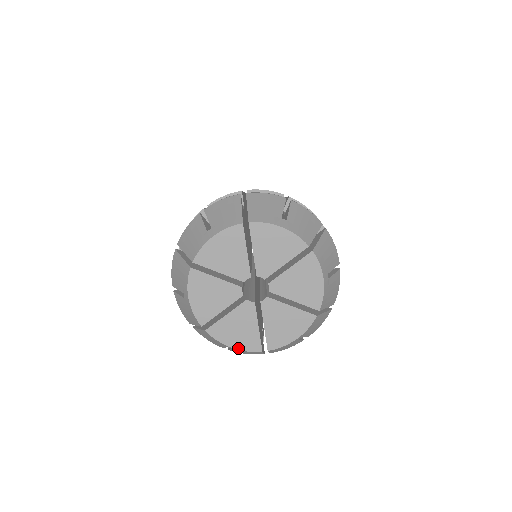
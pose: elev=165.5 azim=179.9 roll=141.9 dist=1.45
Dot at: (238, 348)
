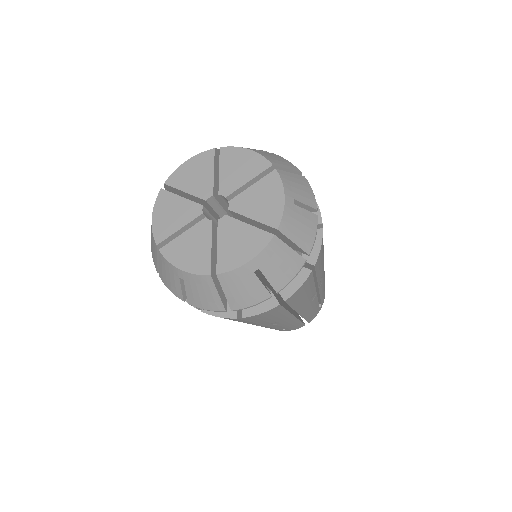
Dot at: (186, 270)
